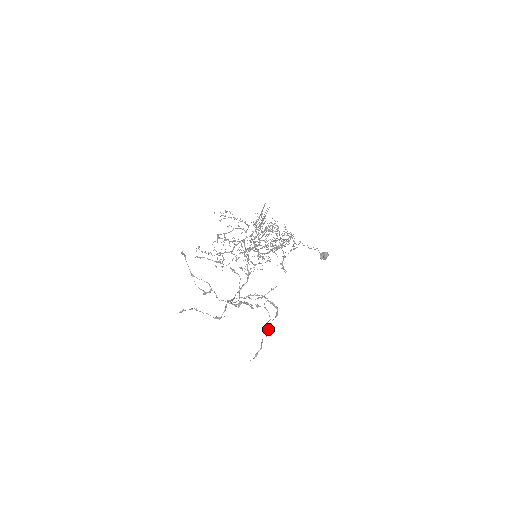
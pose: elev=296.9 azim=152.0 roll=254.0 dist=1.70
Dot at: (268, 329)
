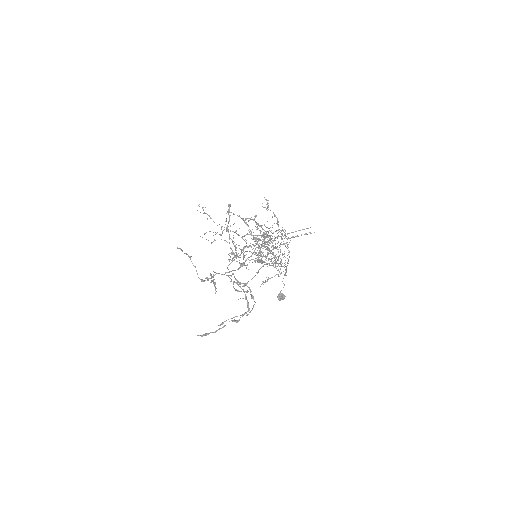
Dot at: (238, 321)
